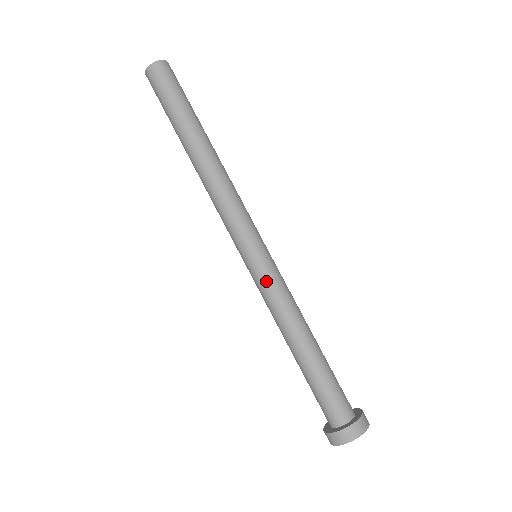
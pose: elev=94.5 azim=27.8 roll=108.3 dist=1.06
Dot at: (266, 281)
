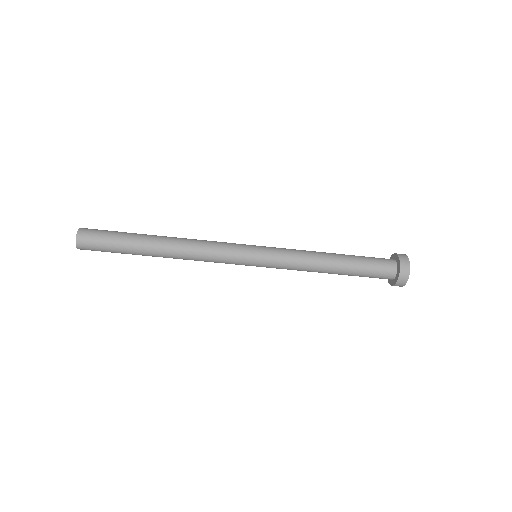
Dot at: (278, 261)
